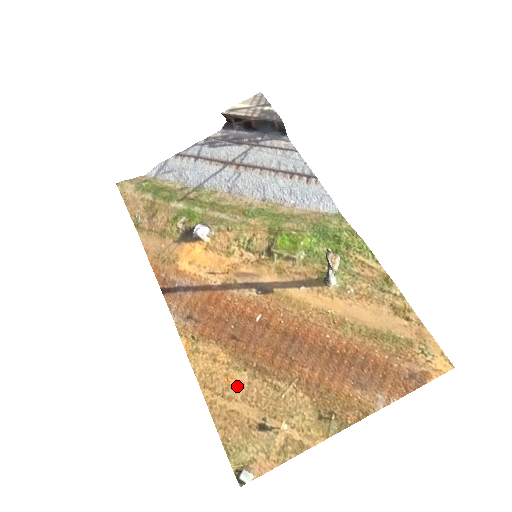
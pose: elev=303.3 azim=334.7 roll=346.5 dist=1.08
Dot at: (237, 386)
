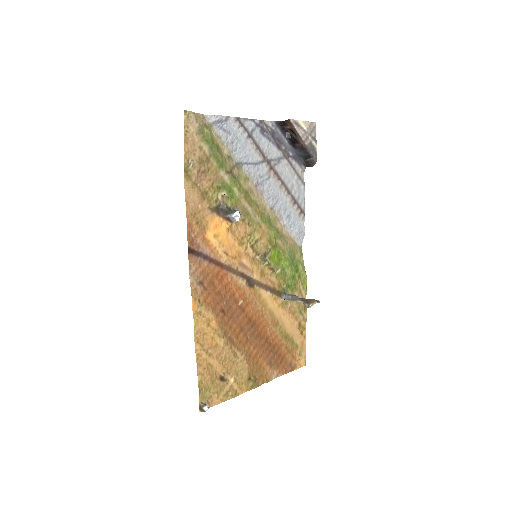
Dot at: (216, 348)
